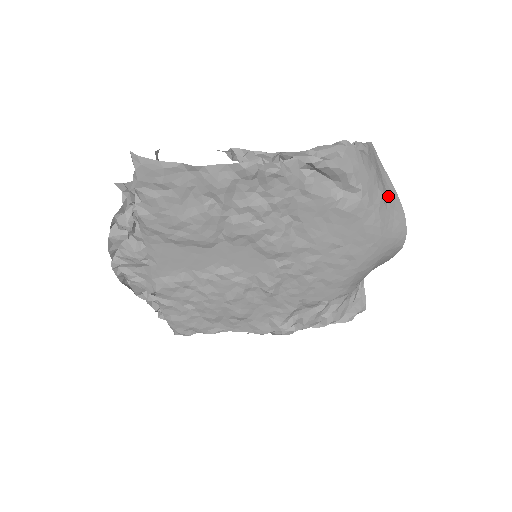
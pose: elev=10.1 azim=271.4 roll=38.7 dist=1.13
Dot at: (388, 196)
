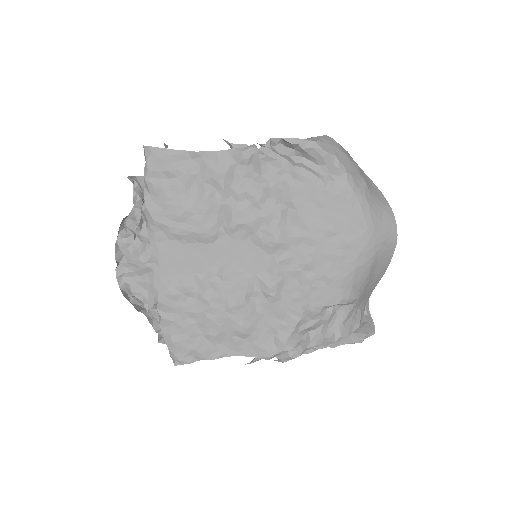
Dot at: (372, 190)
